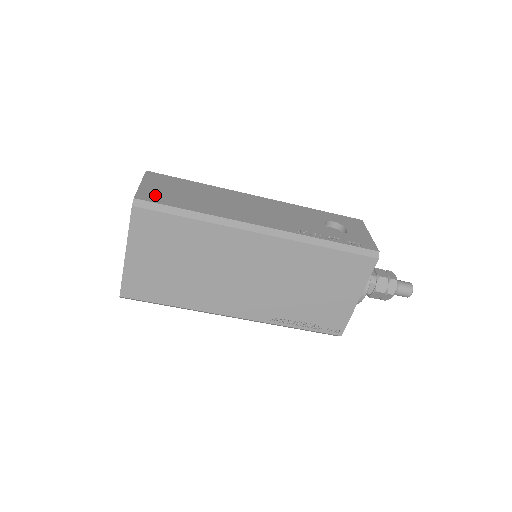
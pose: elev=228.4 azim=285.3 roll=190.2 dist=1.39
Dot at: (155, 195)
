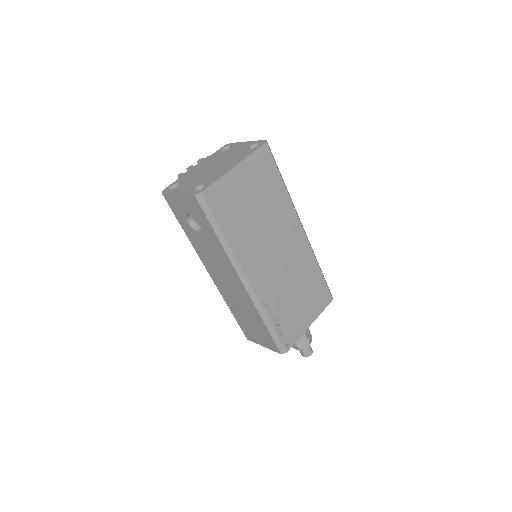
Dot at: occluded
